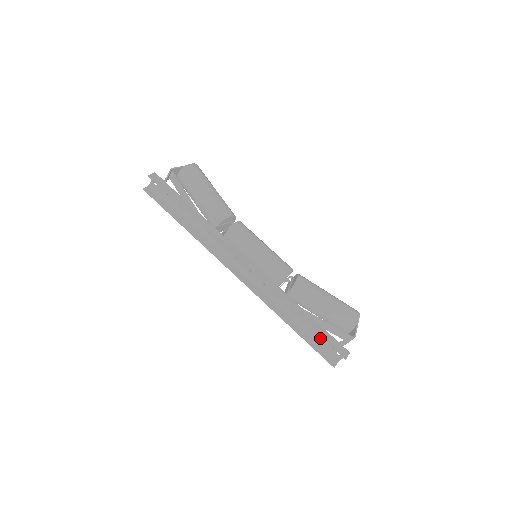
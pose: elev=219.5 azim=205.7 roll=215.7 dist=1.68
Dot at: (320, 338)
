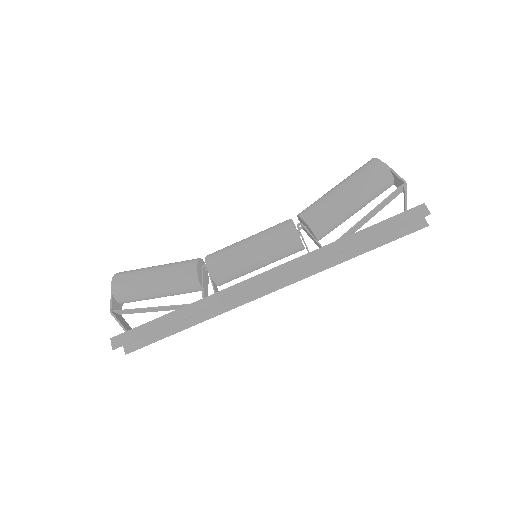
Dot at: occluded
